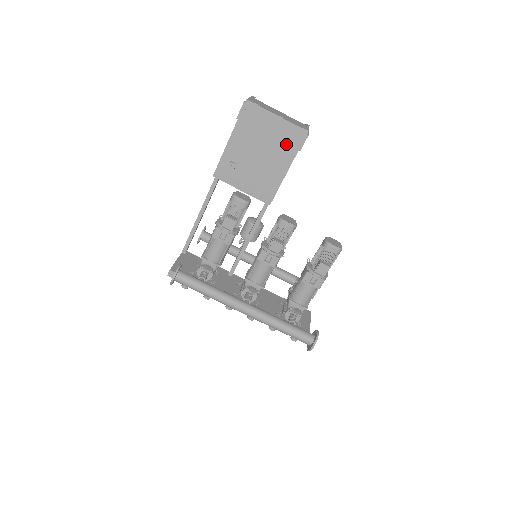
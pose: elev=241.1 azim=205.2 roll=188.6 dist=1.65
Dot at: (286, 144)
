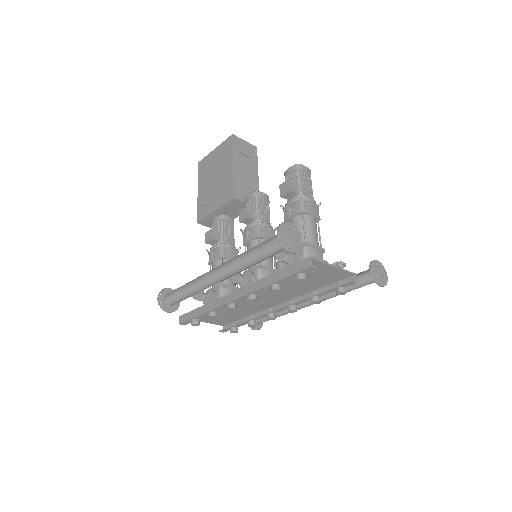
Dot at: (225, 155)
